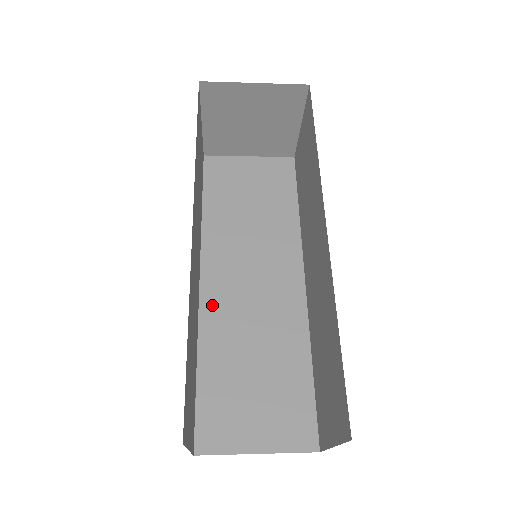
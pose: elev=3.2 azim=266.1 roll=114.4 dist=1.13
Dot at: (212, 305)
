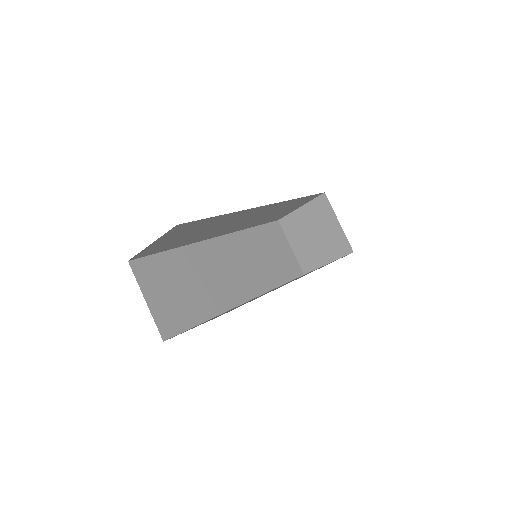
Dot at: occluded
